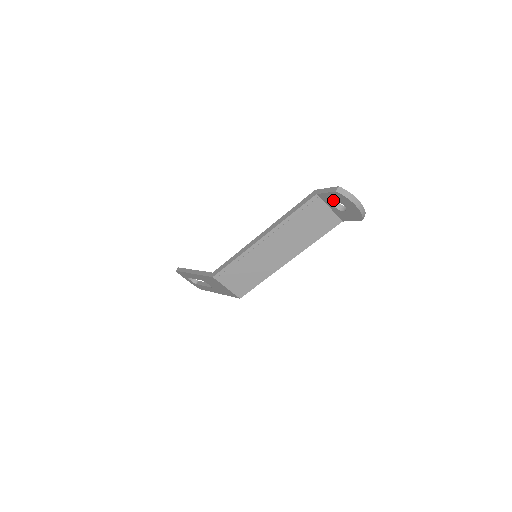
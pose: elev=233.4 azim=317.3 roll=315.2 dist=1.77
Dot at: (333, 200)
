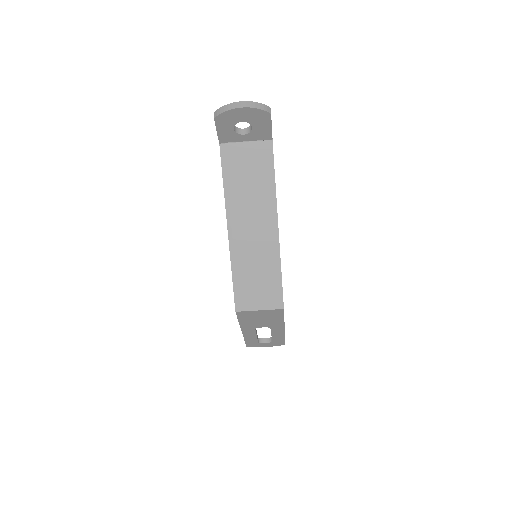
Dot at: (230, 130)
